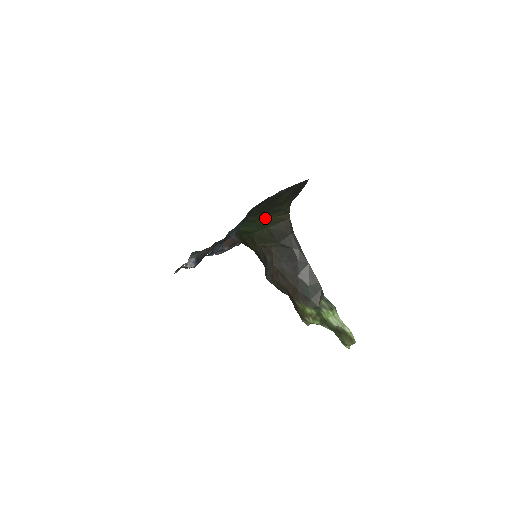
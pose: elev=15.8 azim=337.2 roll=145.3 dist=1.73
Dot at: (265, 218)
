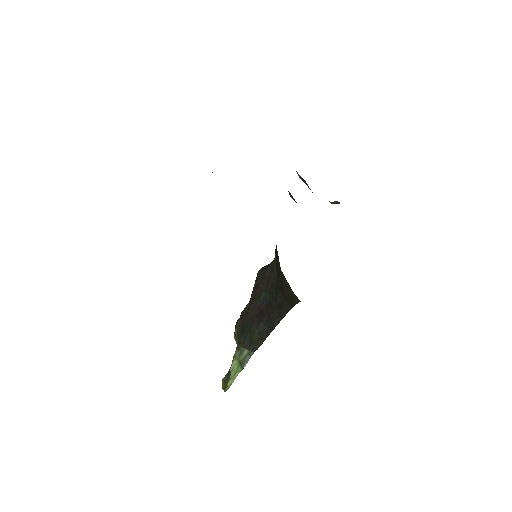
Dot at: occluded
